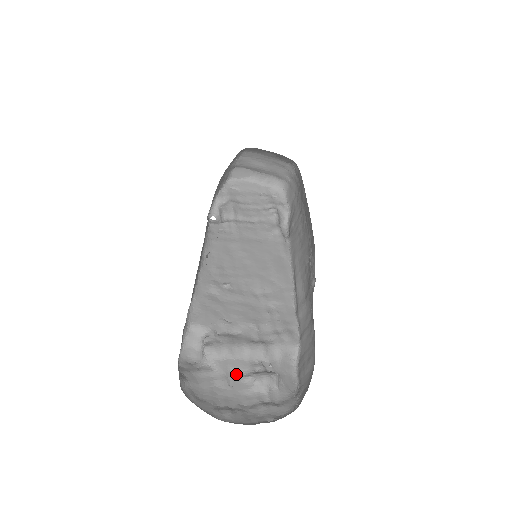
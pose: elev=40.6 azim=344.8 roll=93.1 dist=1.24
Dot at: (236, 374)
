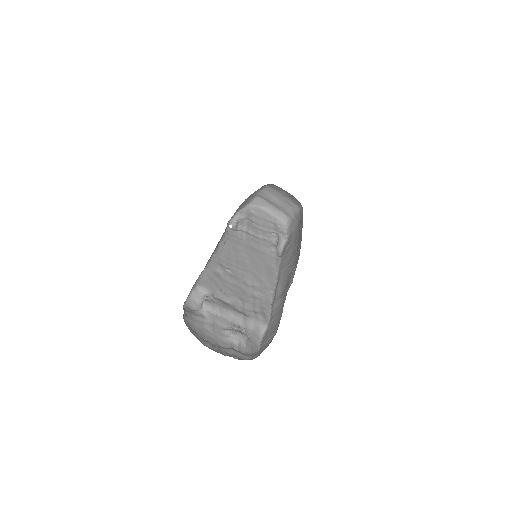
Dot at: (220, 326)
